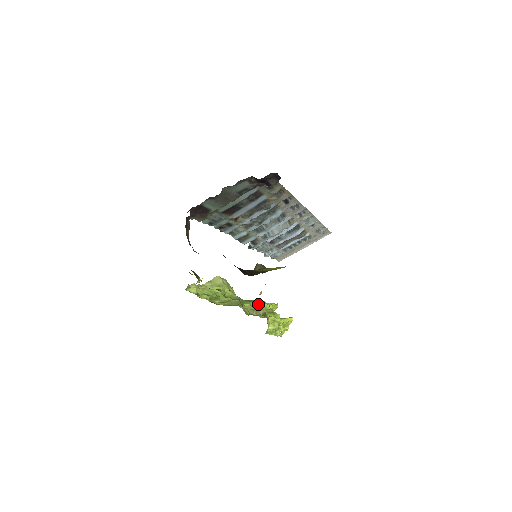
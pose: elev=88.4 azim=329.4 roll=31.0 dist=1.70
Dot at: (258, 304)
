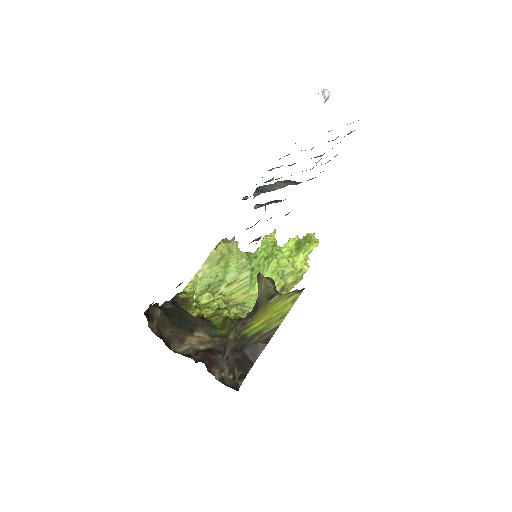
Dot at: occluded
